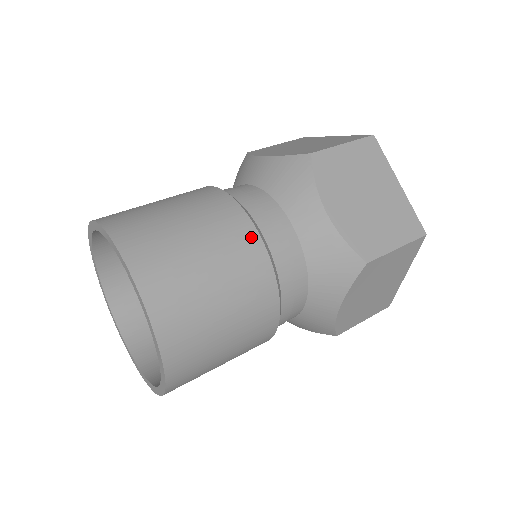
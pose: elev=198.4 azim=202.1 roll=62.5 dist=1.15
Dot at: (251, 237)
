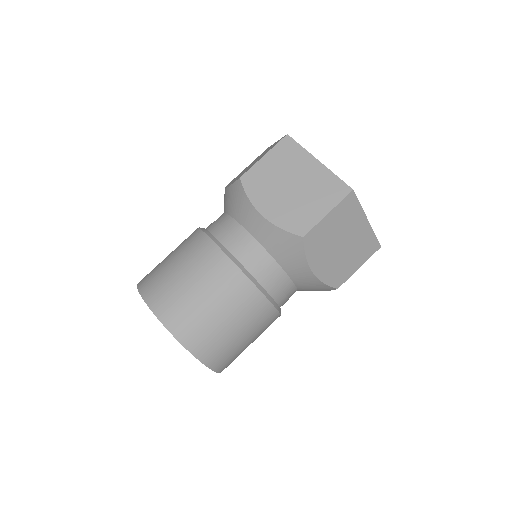
Dot at: (218, 256)
